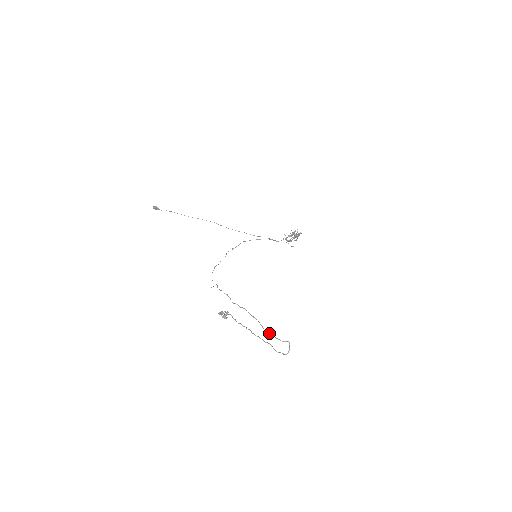
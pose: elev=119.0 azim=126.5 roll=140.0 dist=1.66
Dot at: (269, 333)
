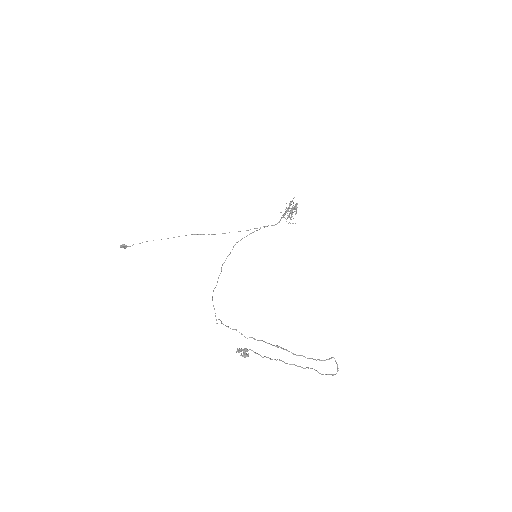
Dot at: occluded
